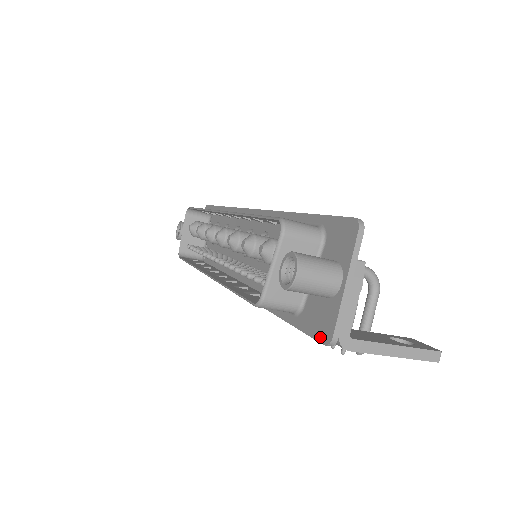
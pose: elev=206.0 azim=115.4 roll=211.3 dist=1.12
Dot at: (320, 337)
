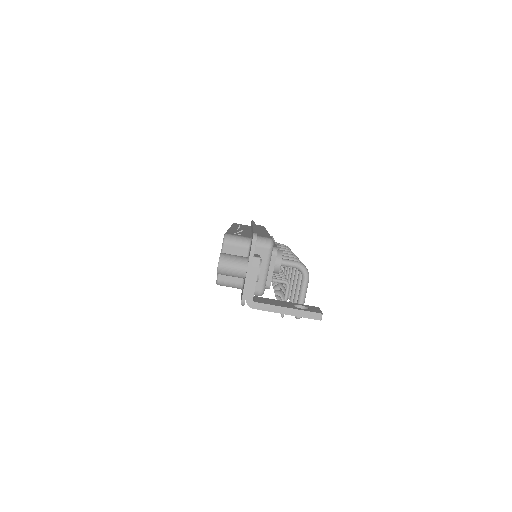
Dot at: occluded
